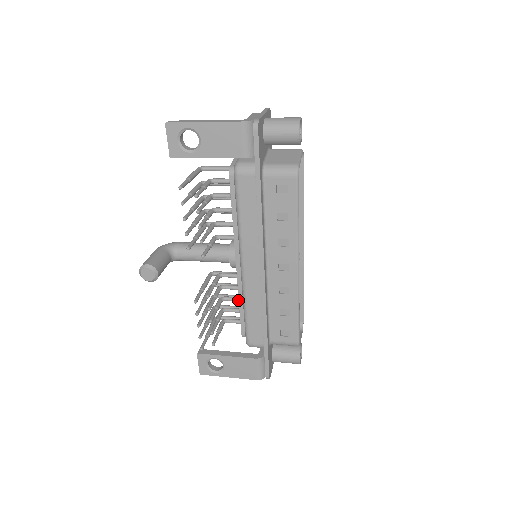
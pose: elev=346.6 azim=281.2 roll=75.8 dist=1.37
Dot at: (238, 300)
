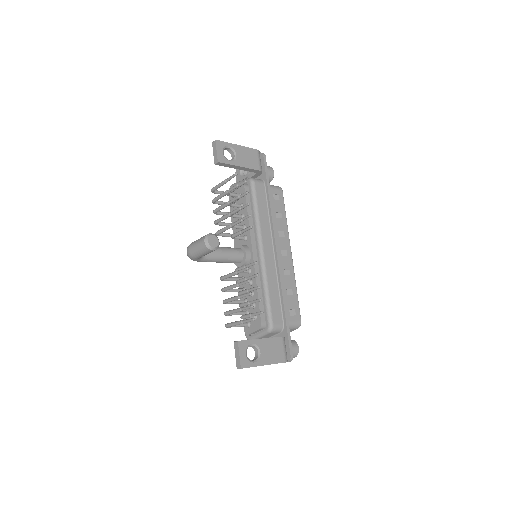
Dot at: occluded
